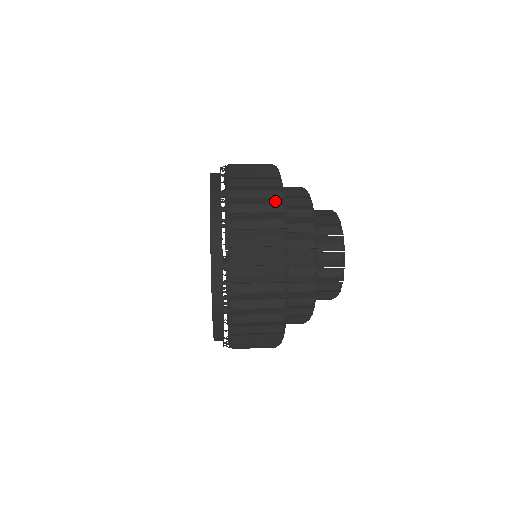
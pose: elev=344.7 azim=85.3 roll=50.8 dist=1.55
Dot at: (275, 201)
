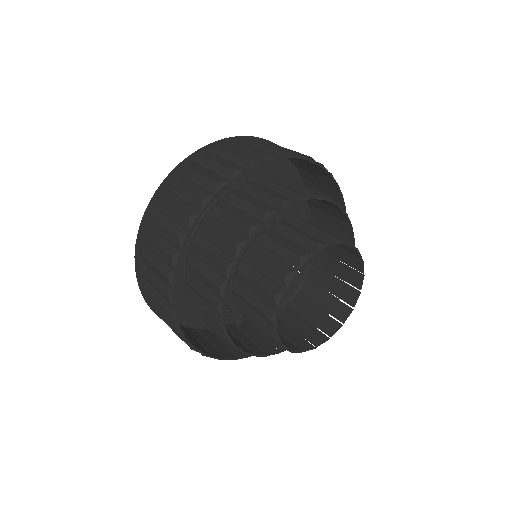
Dot at: (282, 151)
